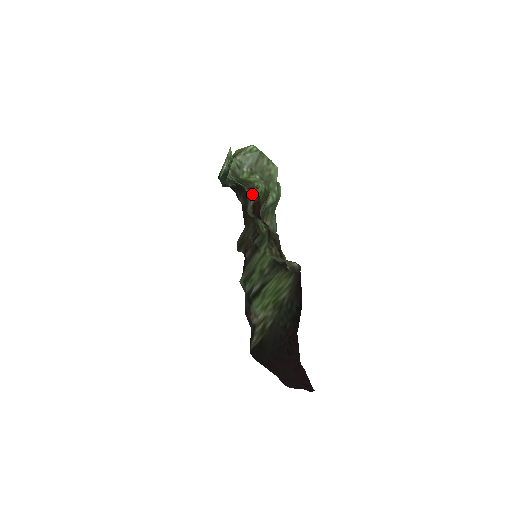
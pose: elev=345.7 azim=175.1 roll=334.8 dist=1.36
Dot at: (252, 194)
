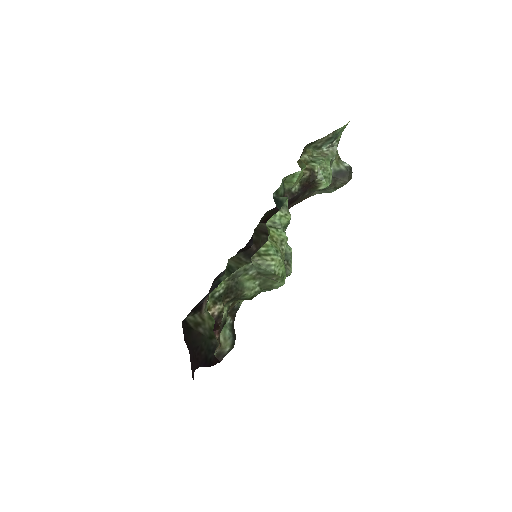
Dot at: occluded
